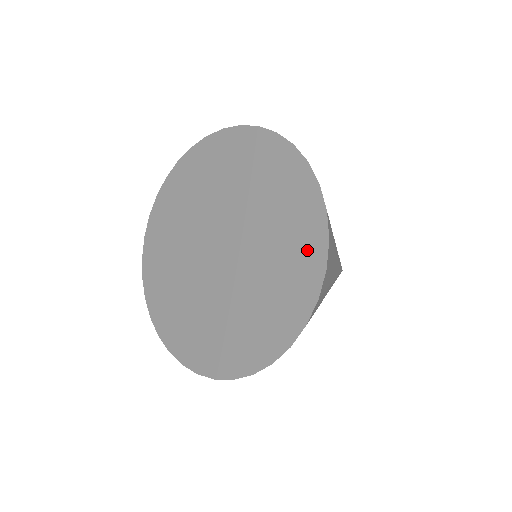
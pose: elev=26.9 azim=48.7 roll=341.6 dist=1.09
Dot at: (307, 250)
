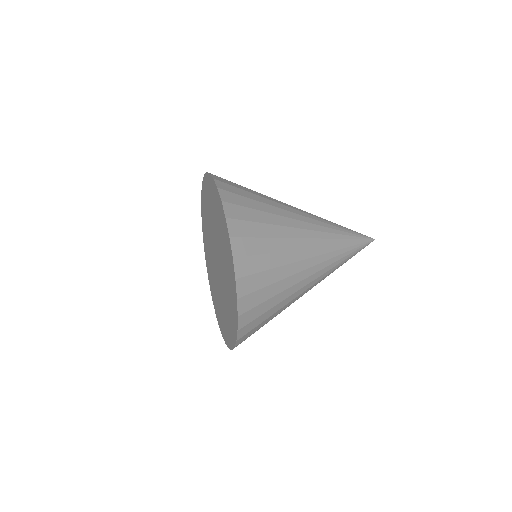
Dot at: (221, 217)
